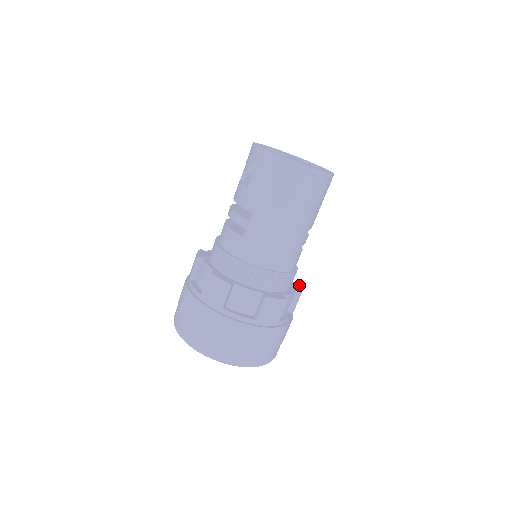
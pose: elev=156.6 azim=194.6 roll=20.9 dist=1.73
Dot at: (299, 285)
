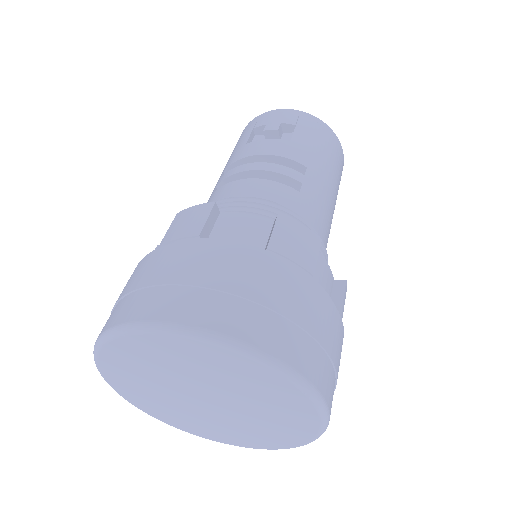
Dot at: occluded
